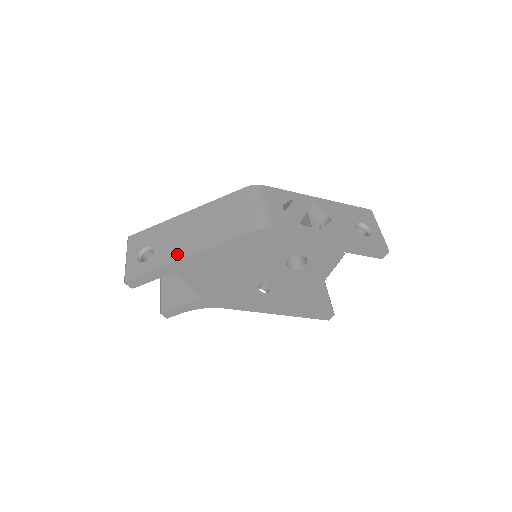
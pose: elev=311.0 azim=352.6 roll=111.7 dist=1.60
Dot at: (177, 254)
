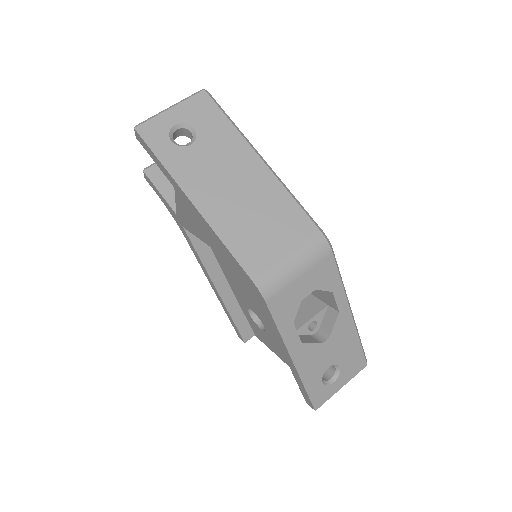
Dot at: (193, 184)
